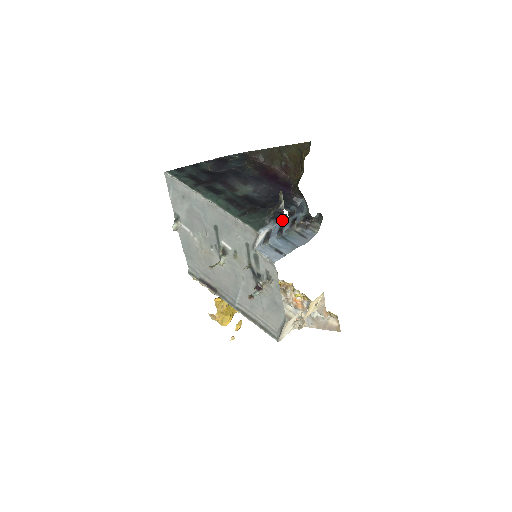
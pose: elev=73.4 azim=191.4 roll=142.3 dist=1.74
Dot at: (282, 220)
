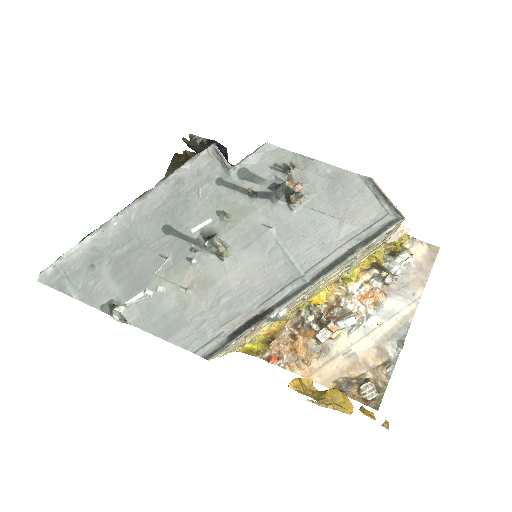
Dot at: occluded
